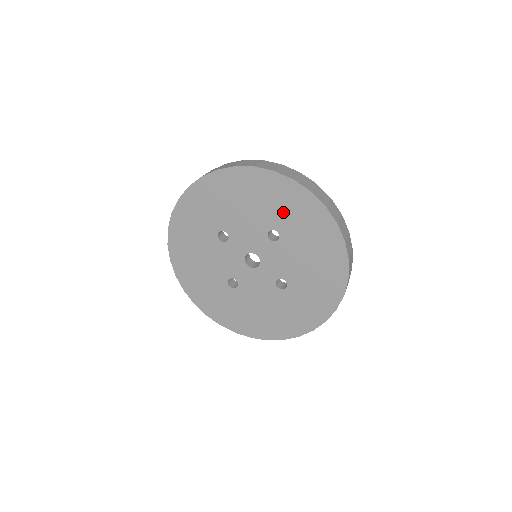
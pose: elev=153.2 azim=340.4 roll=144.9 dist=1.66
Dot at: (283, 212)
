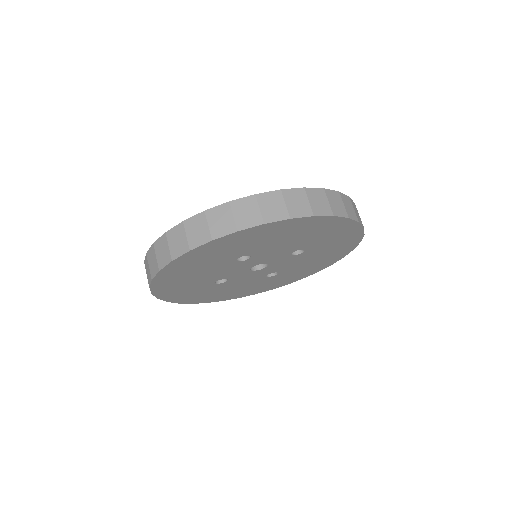
Dot at: (223, 255)
